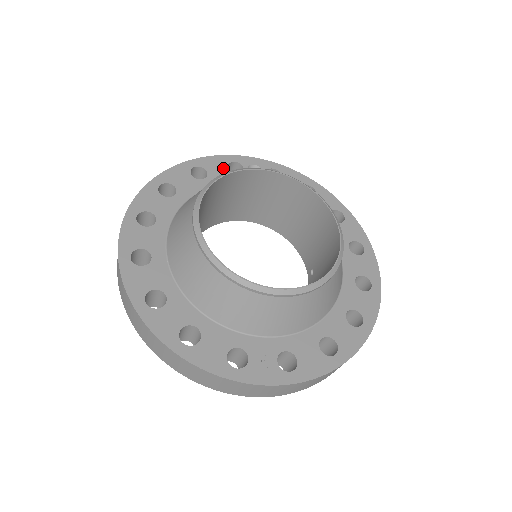
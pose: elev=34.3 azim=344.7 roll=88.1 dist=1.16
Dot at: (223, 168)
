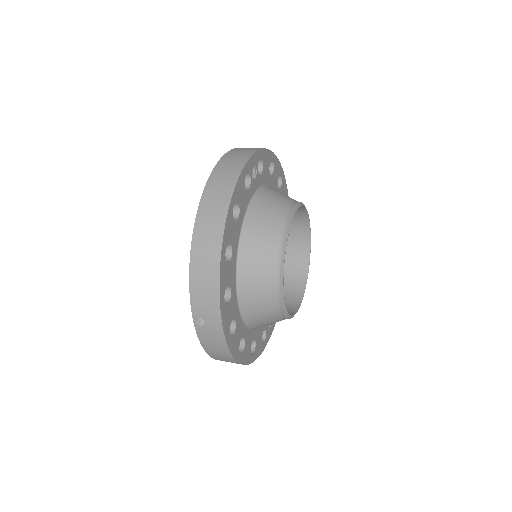
Dot at: (244, 190)
